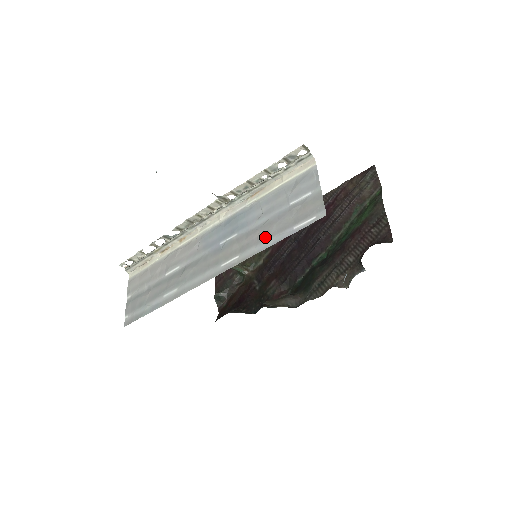
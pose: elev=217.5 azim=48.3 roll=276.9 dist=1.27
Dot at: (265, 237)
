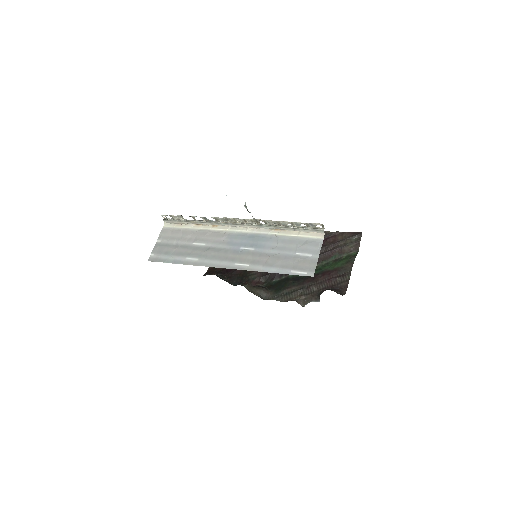
Dot at: (271, 264)
